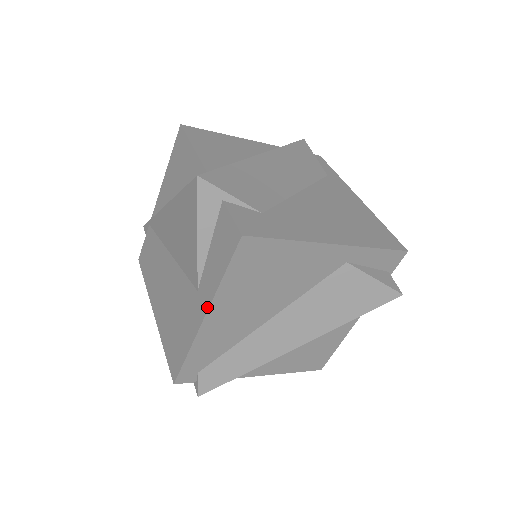
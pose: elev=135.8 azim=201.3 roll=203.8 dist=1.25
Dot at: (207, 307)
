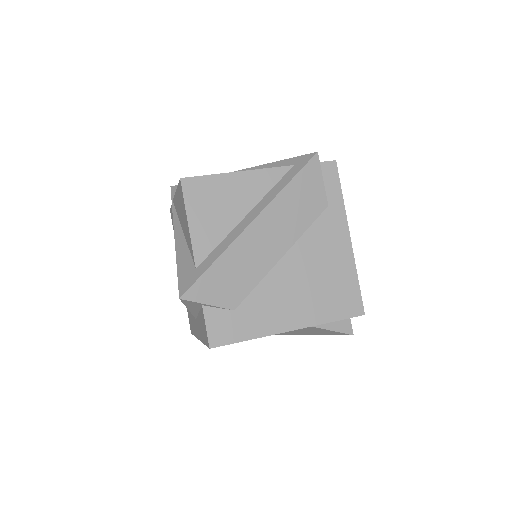
Dot at: (200, 339)
